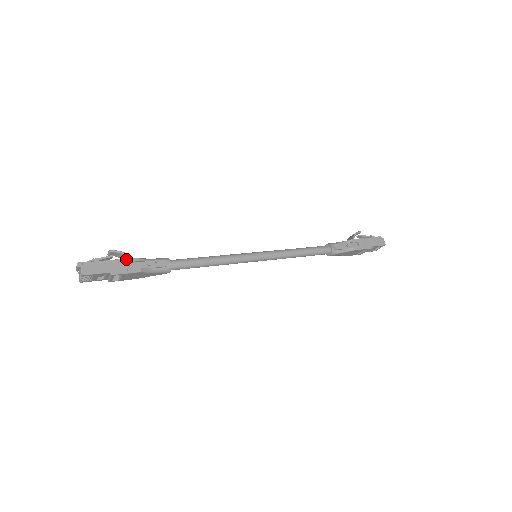
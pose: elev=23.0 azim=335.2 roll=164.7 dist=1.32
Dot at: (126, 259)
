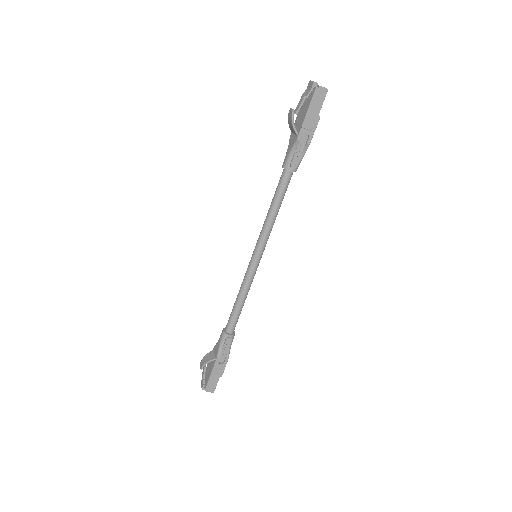
Dot at: (214, 366)
